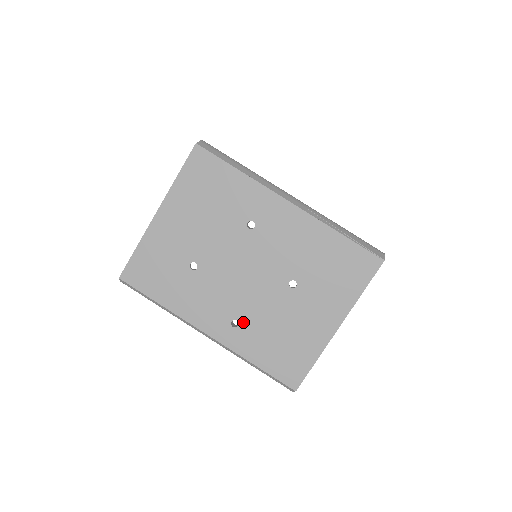
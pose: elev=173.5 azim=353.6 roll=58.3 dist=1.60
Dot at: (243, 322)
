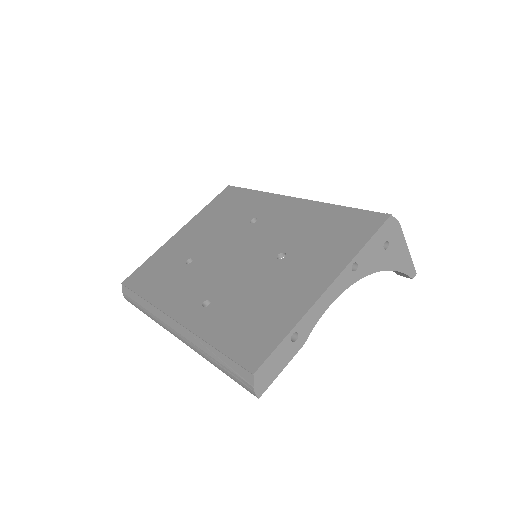
Dot at: (216, 300)
